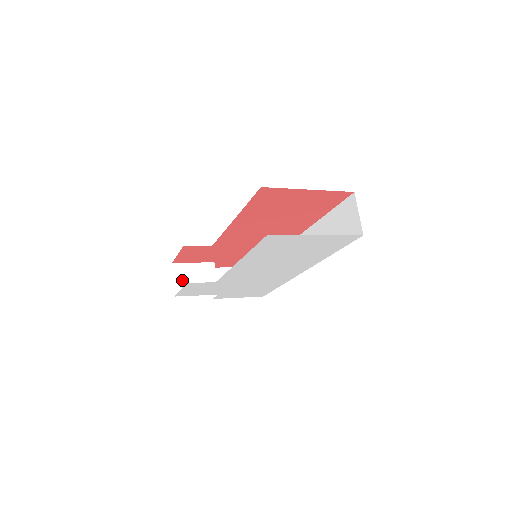
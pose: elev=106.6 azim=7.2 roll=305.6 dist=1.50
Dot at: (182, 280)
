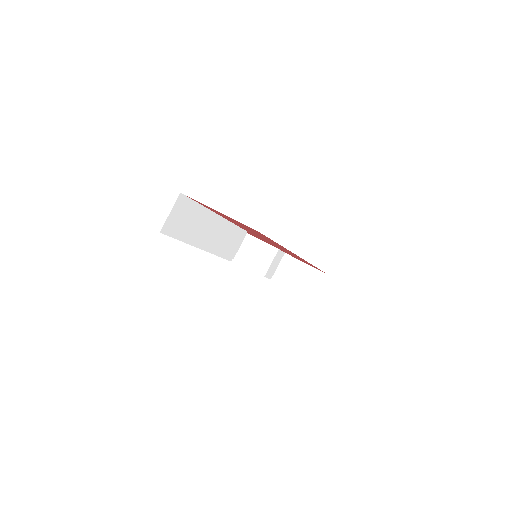
Dot at: (246, 250)
